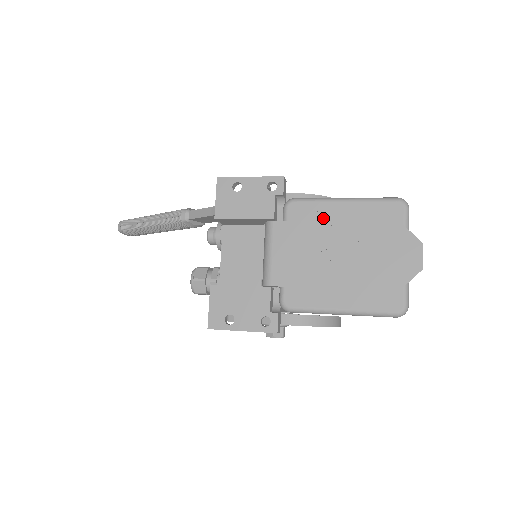
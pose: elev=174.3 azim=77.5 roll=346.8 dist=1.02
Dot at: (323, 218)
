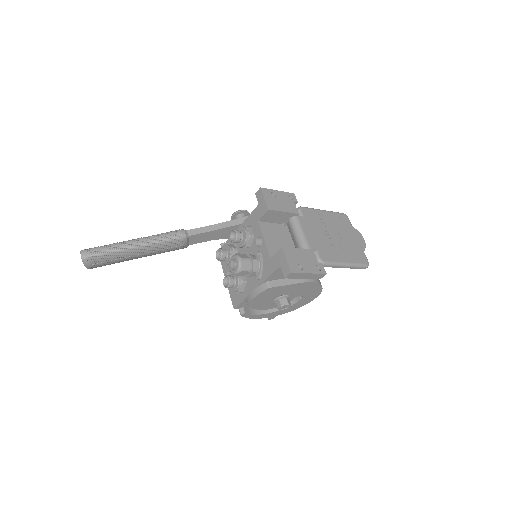
Dot at: (319, 217)
